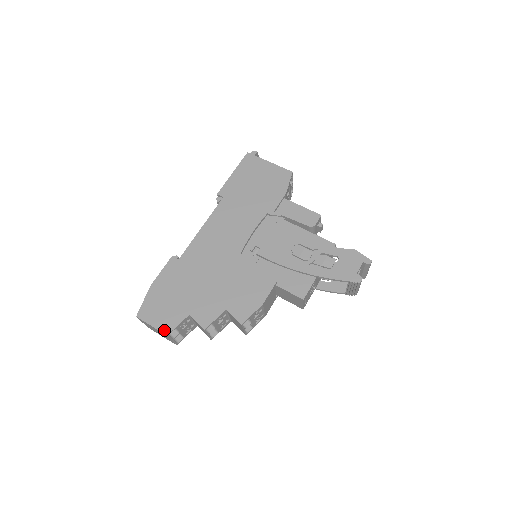
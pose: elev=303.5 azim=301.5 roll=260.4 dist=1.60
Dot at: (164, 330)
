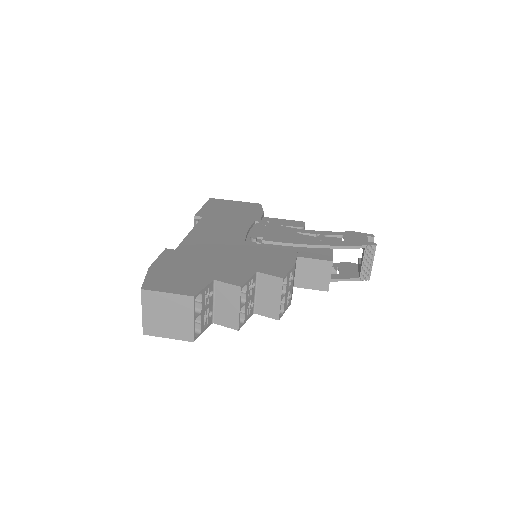
Dot at: (187, 293)
